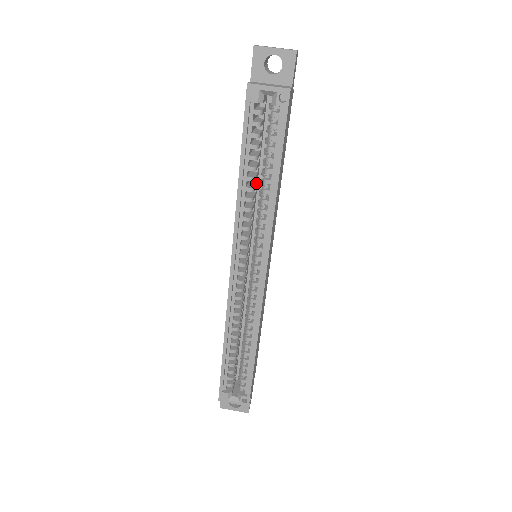
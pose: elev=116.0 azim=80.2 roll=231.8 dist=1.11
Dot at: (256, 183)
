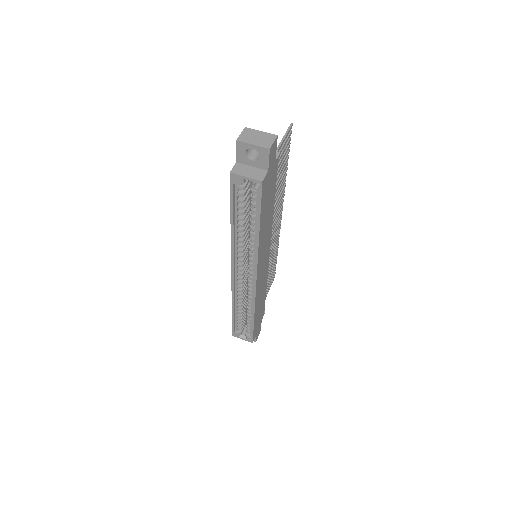
Dot at: (248, 221)
